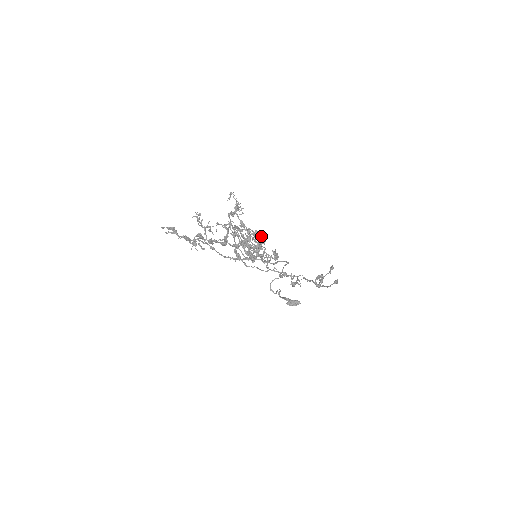
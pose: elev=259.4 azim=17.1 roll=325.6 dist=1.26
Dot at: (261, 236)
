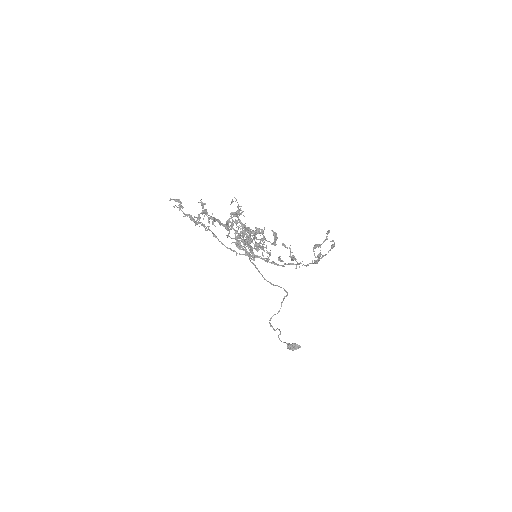
Dot at: (261, 232)
